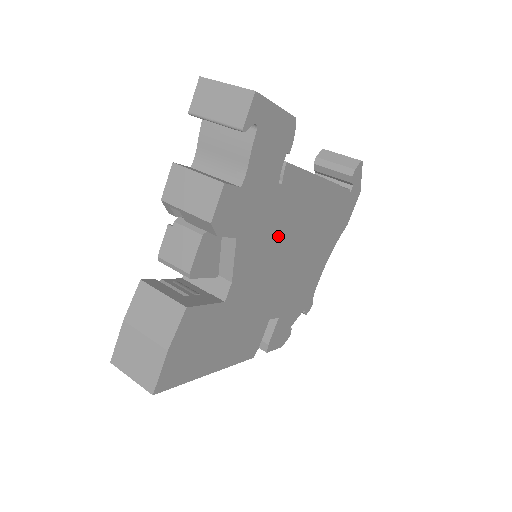
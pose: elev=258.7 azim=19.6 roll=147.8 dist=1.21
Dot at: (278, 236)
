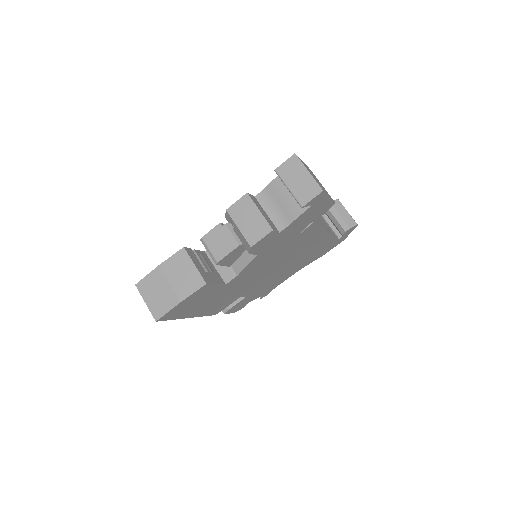
Dot at: (279, 257)
